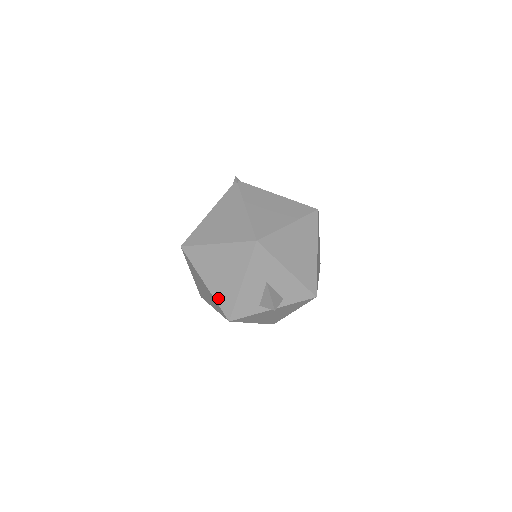
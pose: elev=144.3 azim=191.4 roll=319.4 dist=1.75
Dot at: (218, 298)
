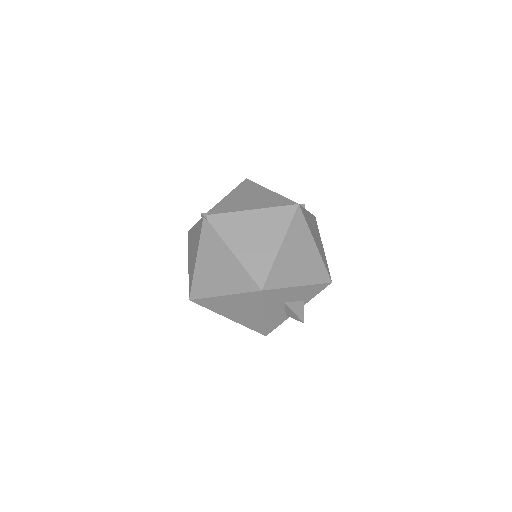
Dot at: (247, 325)
